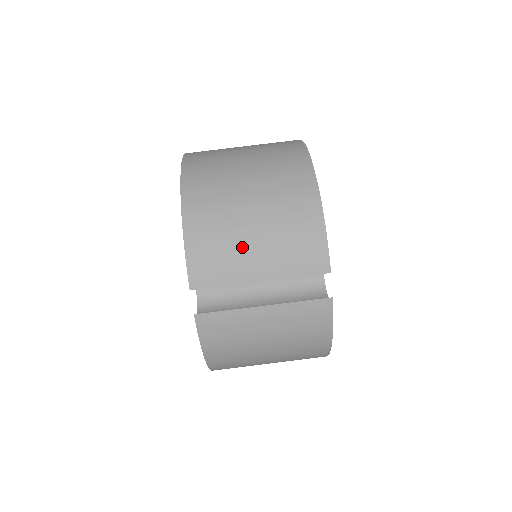
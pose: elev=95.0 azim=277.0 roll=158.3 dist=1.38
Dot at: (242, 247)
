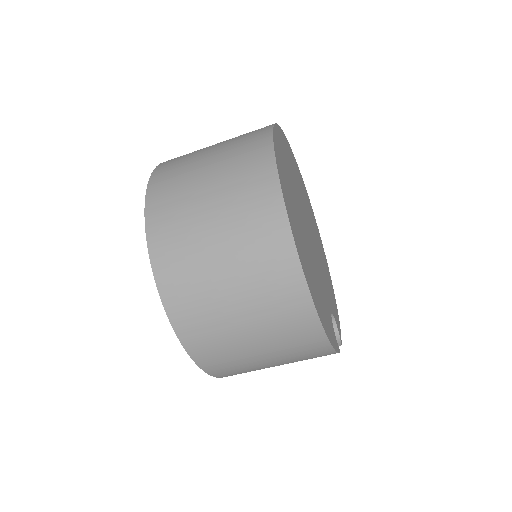
Dot at: (264, 368)
